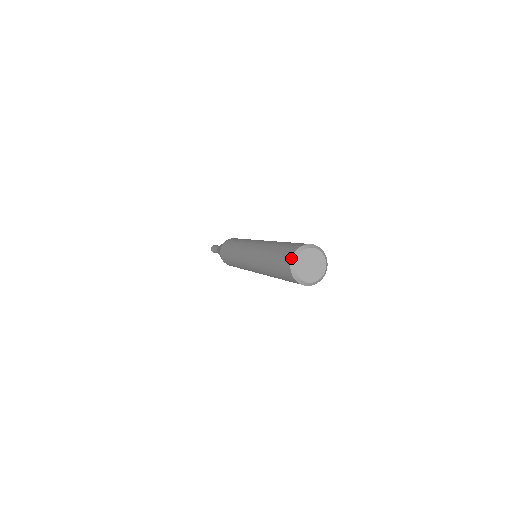
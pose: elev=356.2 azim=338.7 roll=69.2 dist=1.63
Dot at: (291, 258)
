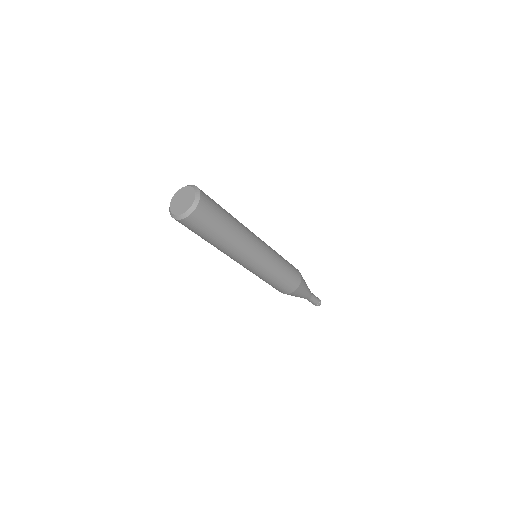
Dot at: occluded
